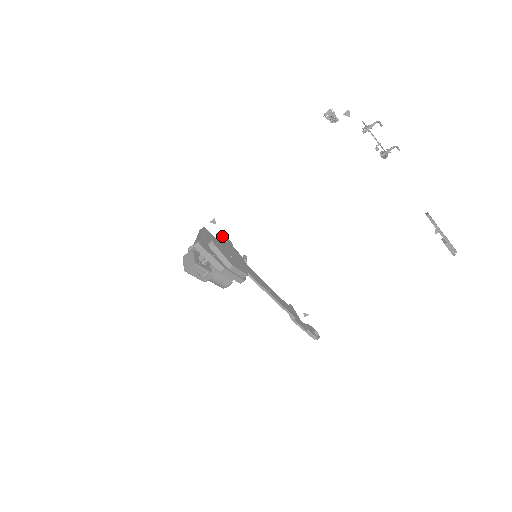
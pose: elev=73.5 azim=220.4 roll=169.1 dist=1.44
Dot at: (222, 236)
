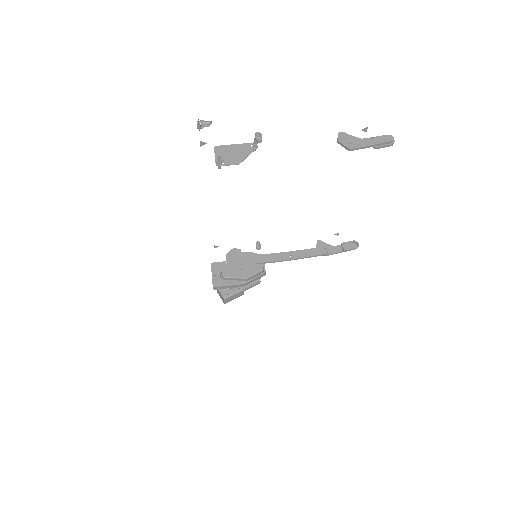
Dot at: (228, 254)
